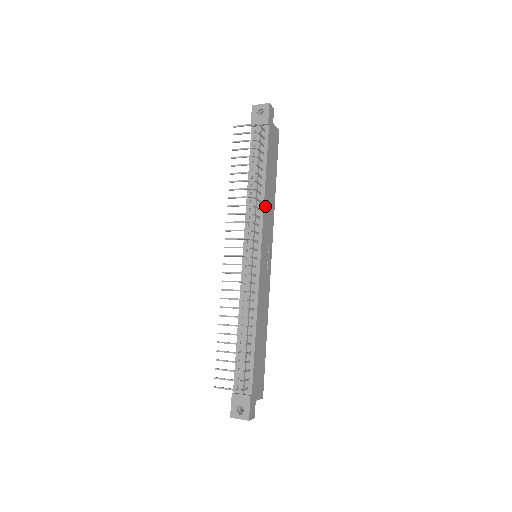
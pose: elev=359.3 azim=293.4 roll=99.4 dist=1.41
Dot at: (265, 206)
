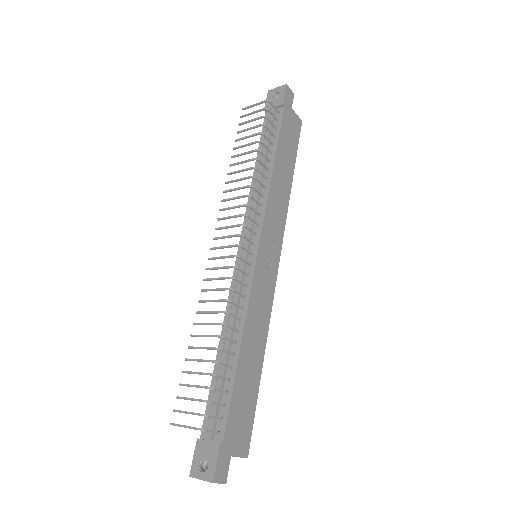
Dot at: (271, 194)
